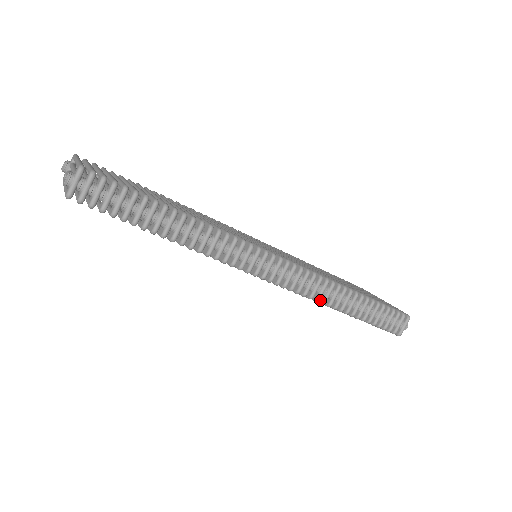
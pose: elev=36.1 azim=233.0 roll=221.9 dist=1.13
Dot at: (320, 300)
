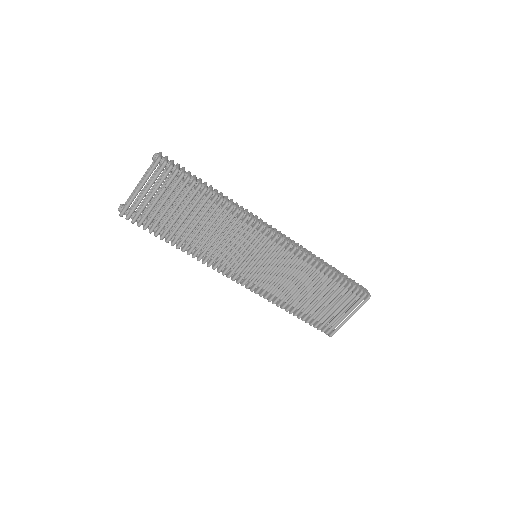
Dot at: (310, 260)
